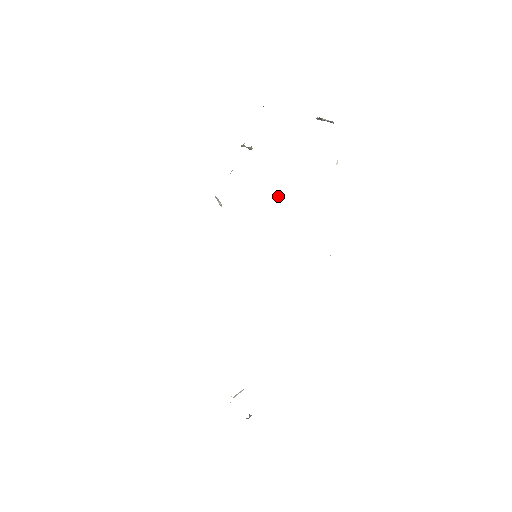
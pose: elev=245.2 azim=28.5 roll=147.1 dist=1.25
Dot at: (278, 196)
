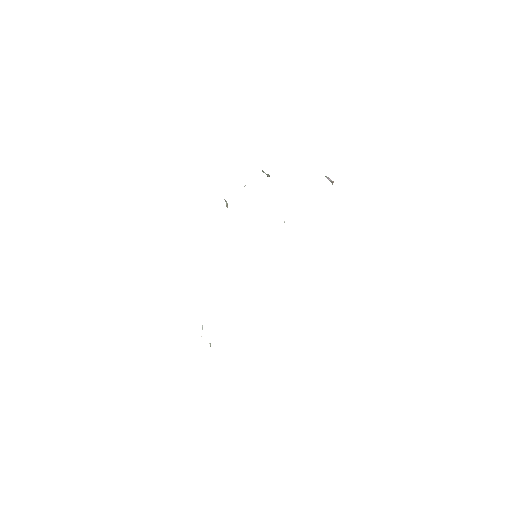
Dot at: occluded
